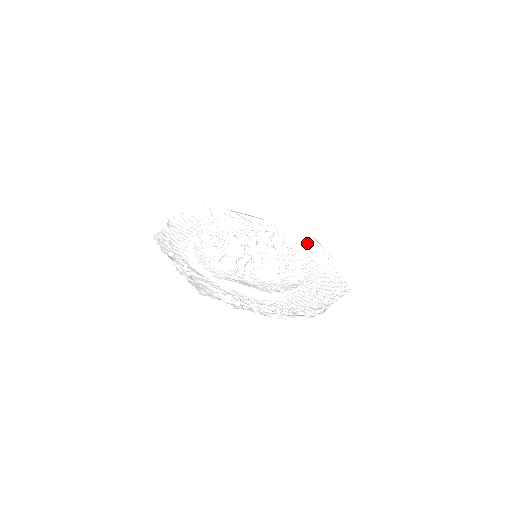
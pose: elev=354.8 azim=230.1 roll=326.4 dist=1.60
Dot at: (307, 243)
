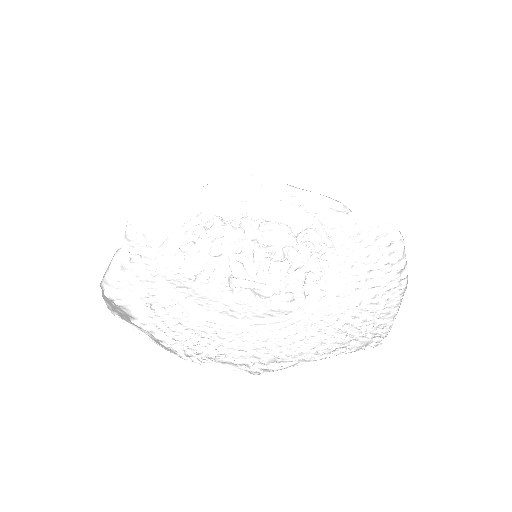
Dot at: (387, 247)
